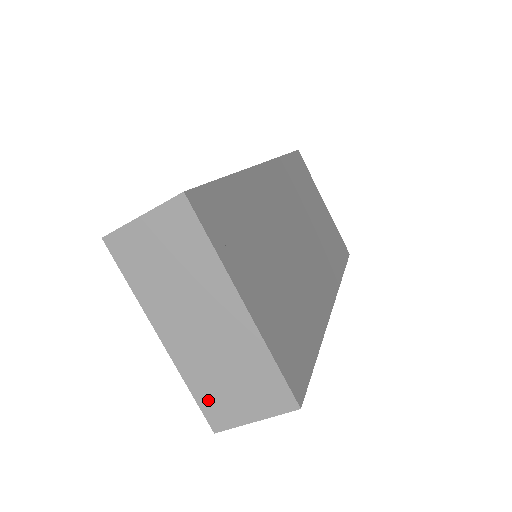
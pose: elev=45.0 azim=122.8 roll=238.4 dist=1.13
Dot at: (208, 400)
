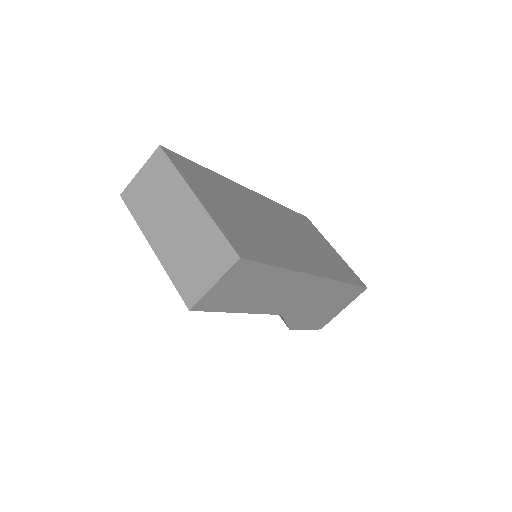
Dot at: (183, 282)
